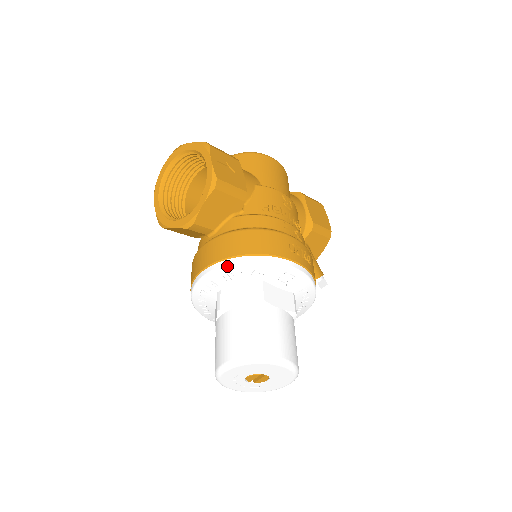
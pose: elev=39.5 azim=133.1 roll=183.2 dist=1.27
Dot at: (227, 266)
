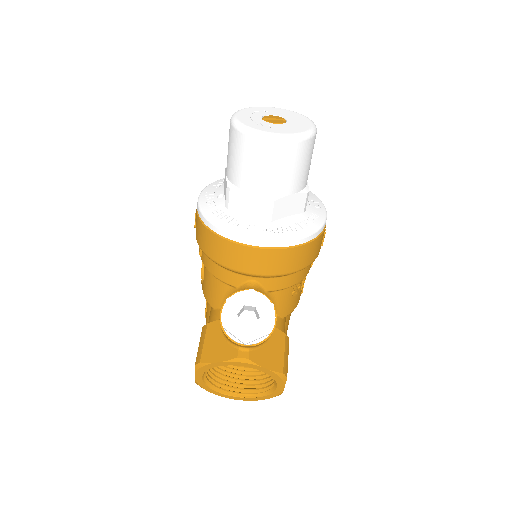
Dot at: occluded
